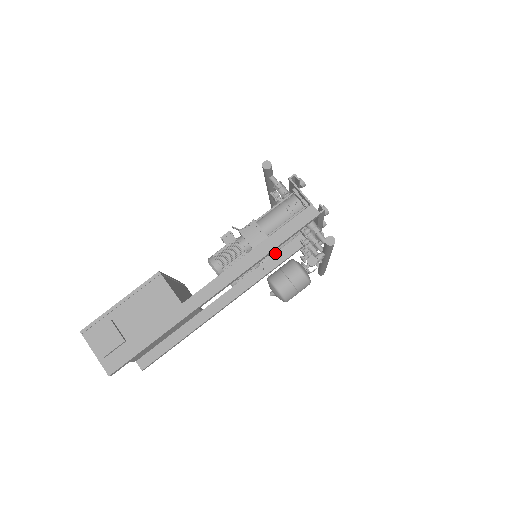
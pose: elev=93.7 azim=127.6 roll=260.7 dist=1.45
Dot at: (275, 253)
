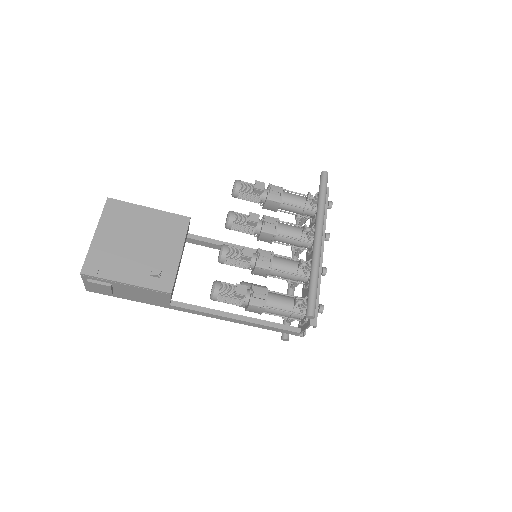
Dot at: (275, 242)
